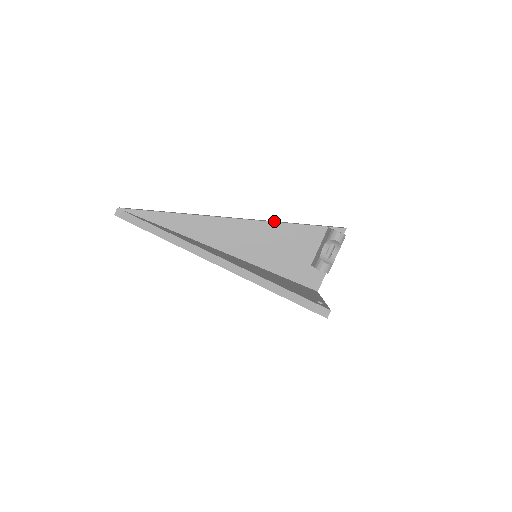
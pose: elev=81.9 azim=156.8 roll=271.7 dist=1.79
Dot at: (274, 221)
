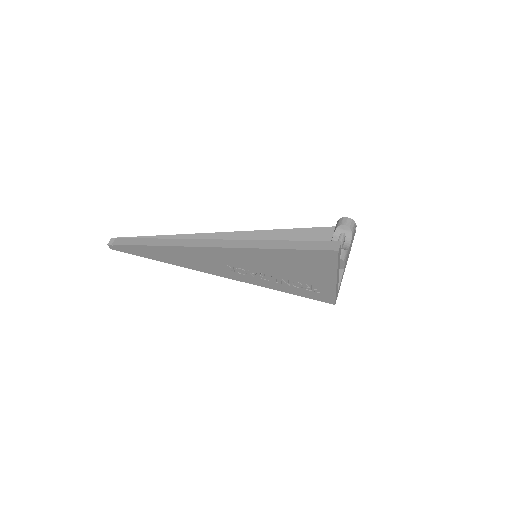
Dot at: occluded
